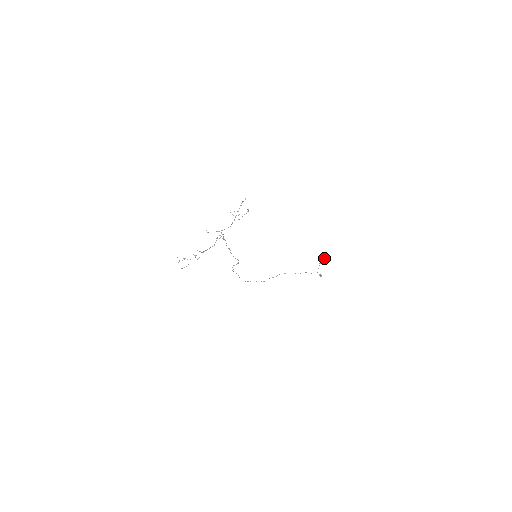
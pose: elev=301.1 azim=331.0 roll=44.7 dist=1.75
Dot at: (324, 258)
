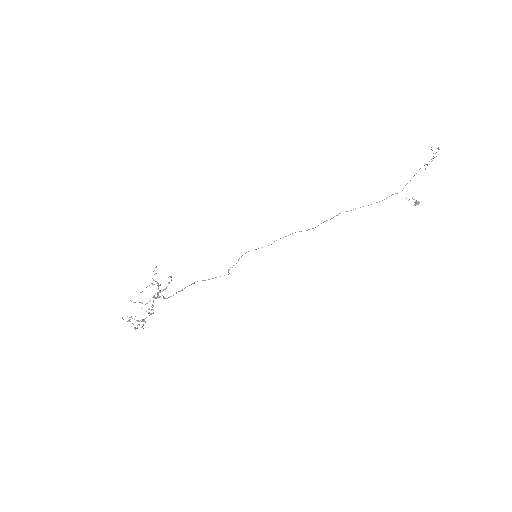
Dot at: (433, 156)
